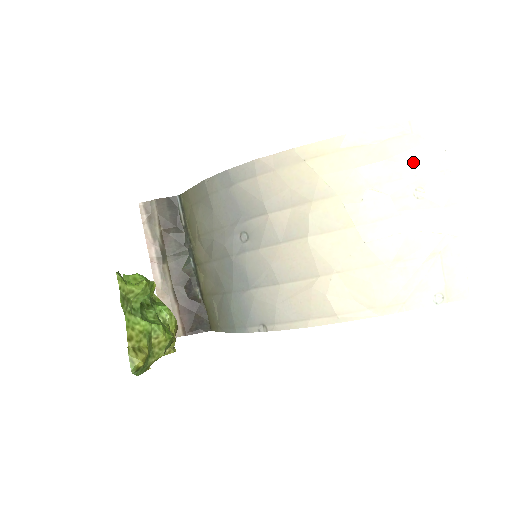
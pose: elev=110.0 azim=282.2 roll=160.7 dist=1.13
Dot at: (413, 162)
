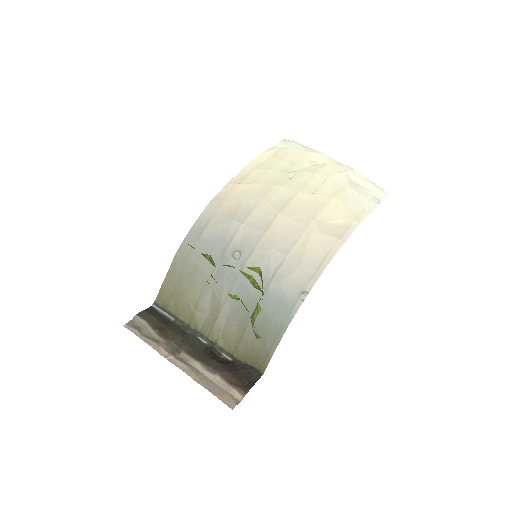
Dot at: (296, 154)
